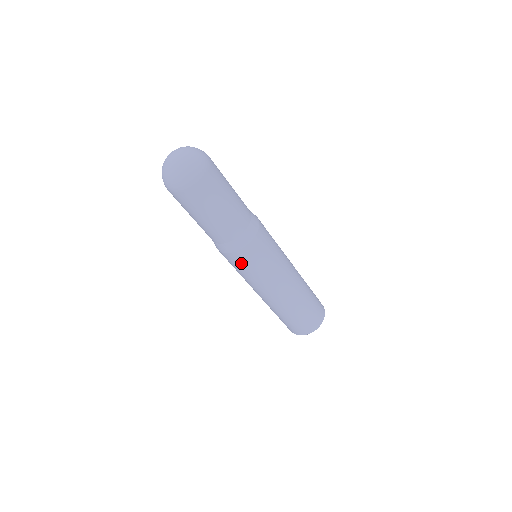
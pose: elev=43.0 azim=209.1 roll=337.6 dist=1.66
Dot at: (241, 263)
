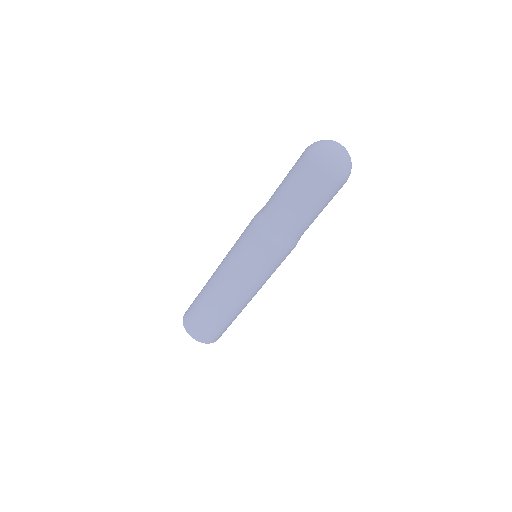
Dot at: (267, 258)
